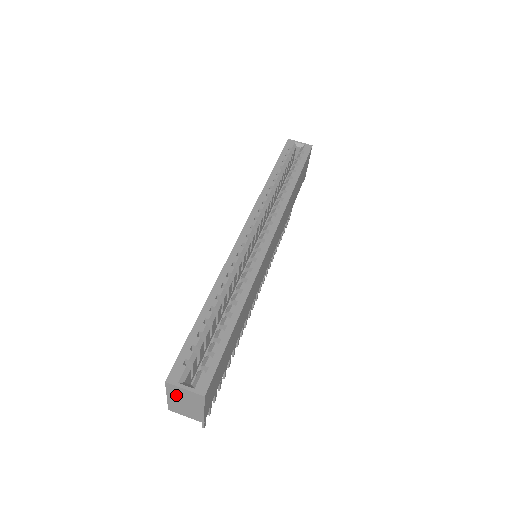
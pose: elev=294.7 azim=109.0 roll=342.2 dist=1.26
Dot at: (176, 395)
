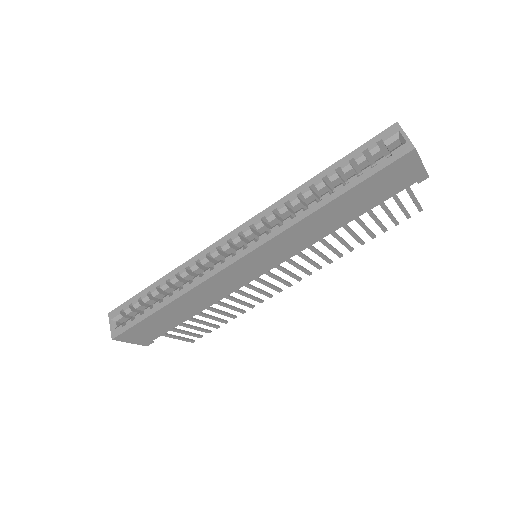
Dot at: occluded
